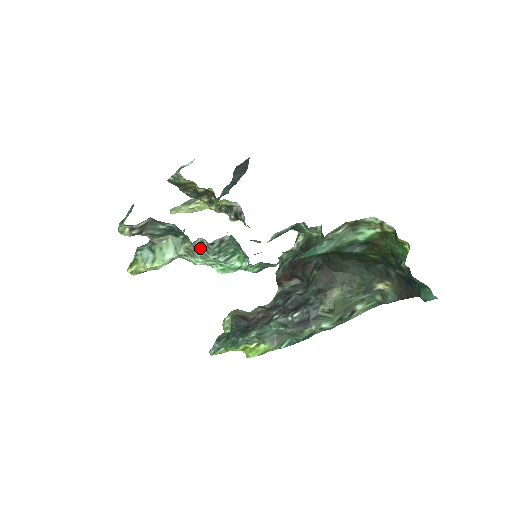
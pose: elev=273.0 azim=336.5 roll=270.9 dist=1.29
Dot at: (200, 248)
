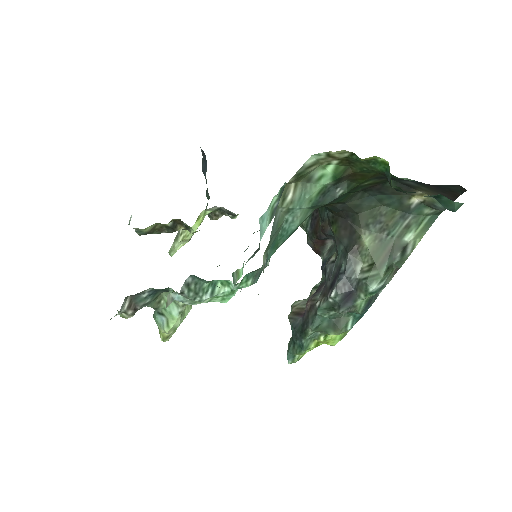
Dot at: (181, 299)
